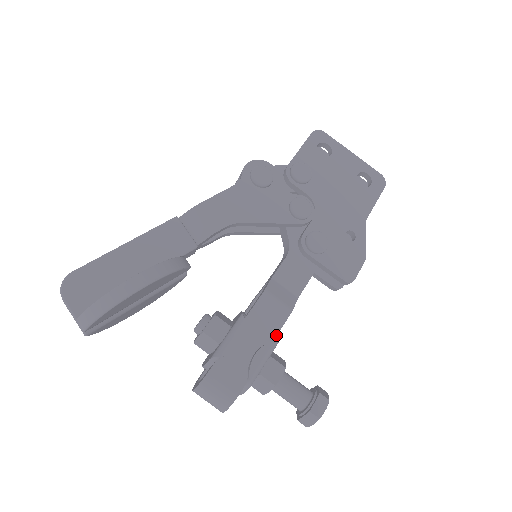
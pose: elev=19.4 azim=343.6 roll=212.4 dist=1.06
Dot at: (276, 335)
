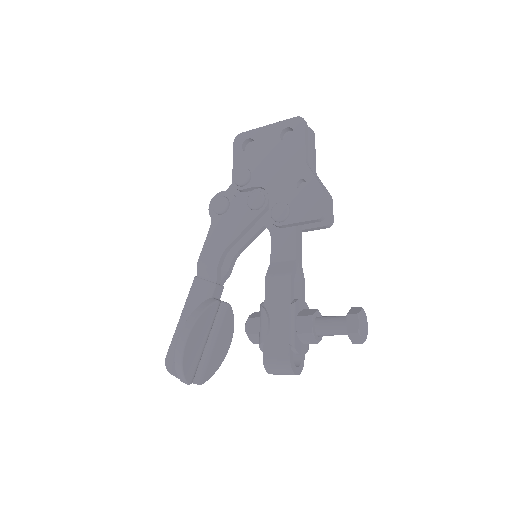
Dot at: (290, 299)
